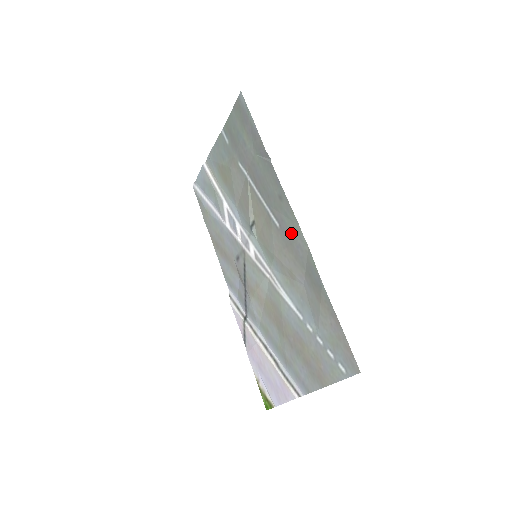
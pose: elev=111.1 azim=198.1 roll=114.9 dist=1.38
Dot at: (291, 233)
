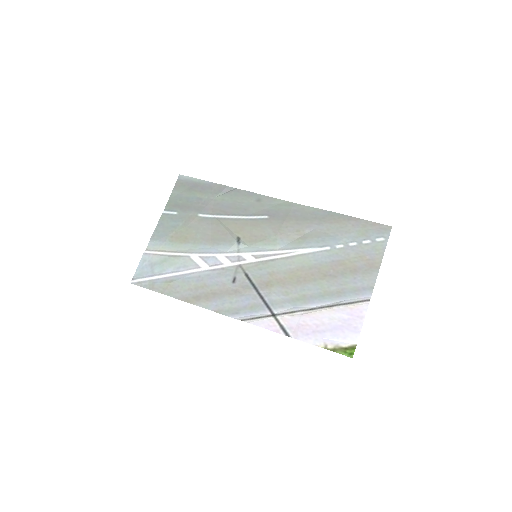
Dot at: (282, 210)
